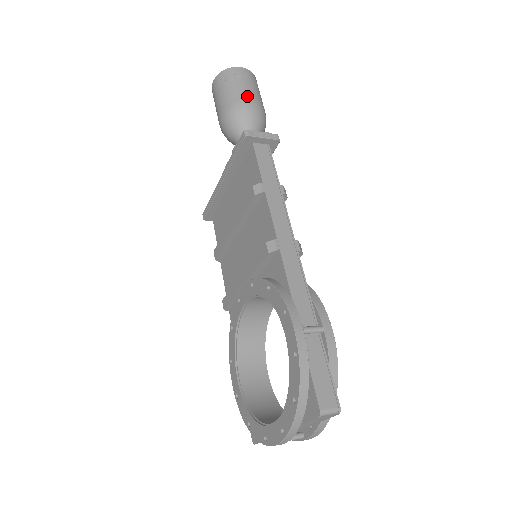
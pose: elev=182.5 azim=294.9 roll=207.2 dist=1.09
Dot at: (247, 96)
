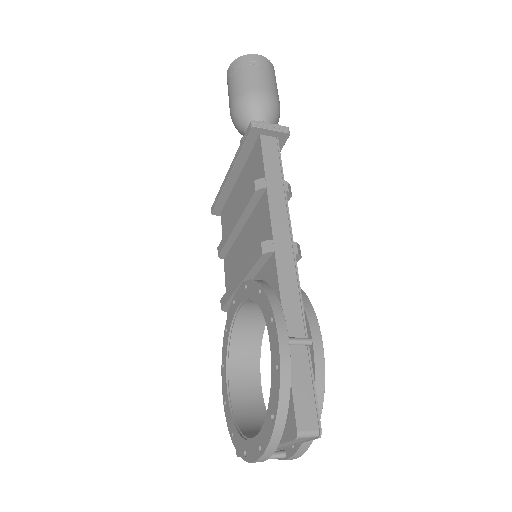
Dot at: (260, 85)
